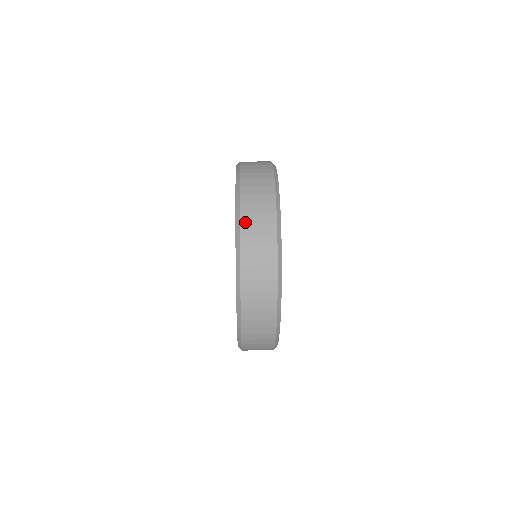
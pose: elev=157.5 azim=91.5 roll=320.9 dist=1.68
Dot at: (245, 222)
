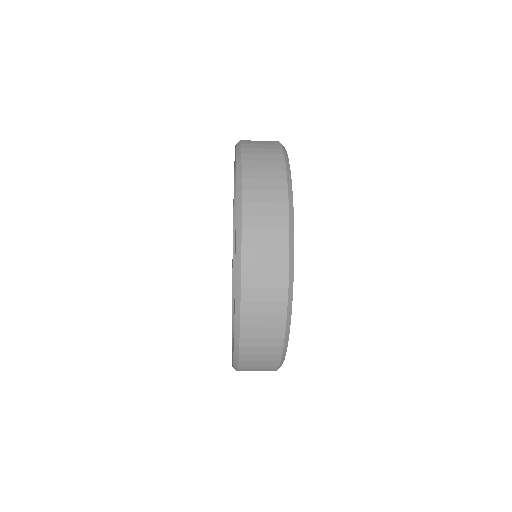
Dot at: (247, 153)
